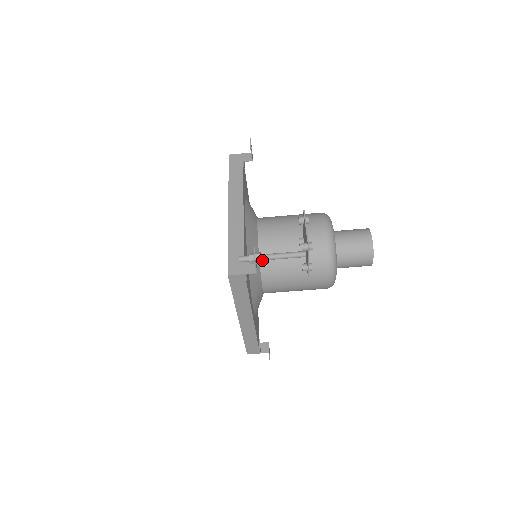
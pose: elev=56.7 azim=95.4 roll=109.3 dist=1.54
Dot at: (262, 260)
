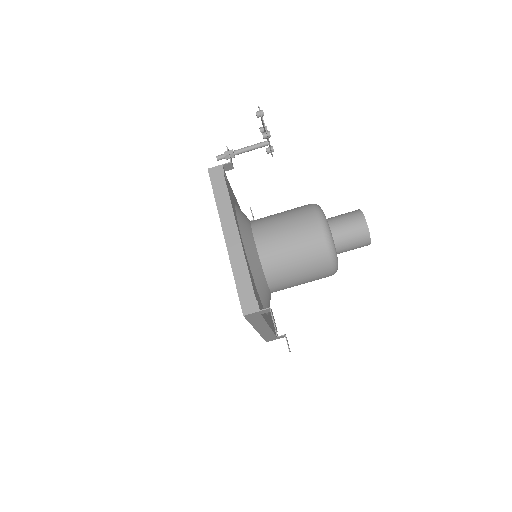
Dot at: (235, 153)
